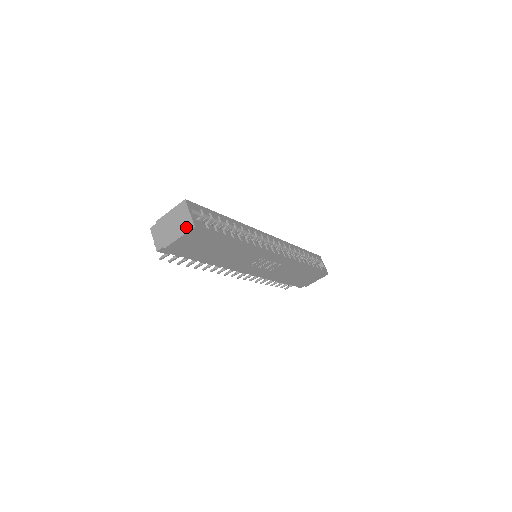
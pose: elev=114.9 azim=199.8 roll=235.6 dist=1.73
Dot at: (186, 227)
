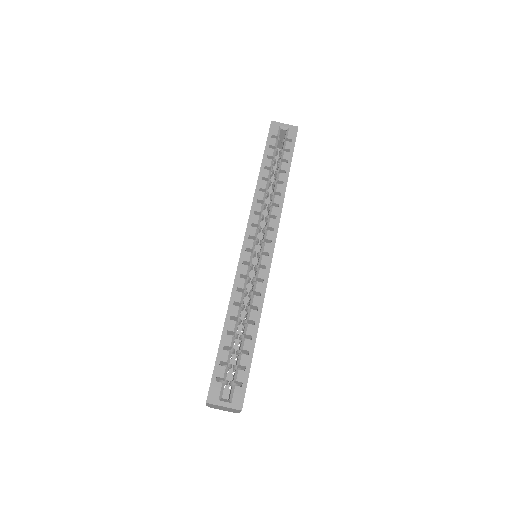
Dot at: (235, 410)
